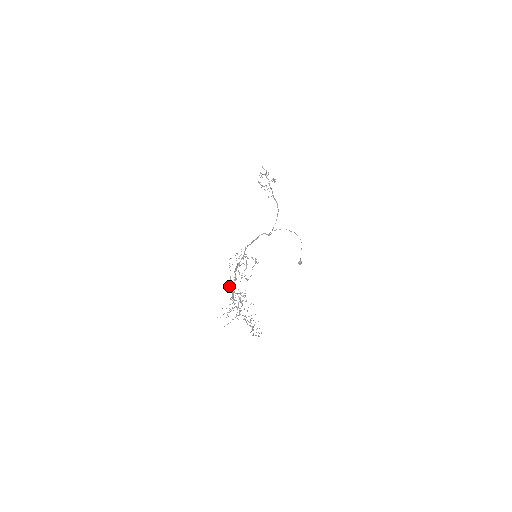
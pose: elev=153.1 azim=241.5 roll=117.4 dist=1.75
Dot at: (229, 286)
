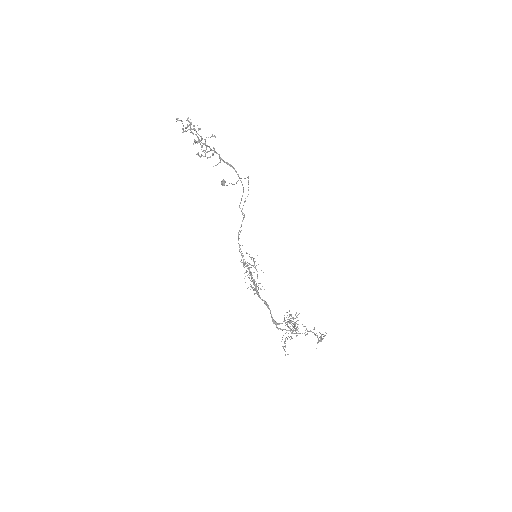
Dot at: (317, 343)
